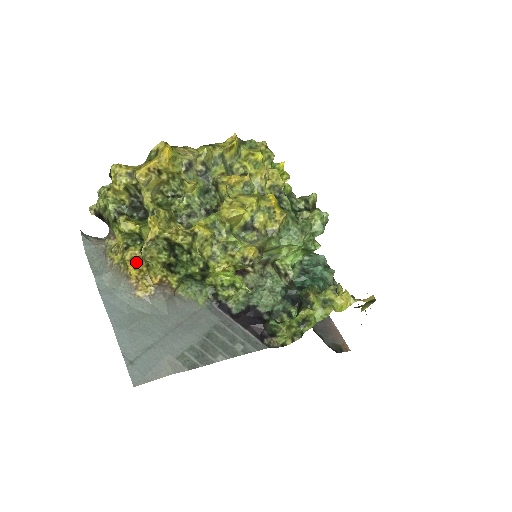
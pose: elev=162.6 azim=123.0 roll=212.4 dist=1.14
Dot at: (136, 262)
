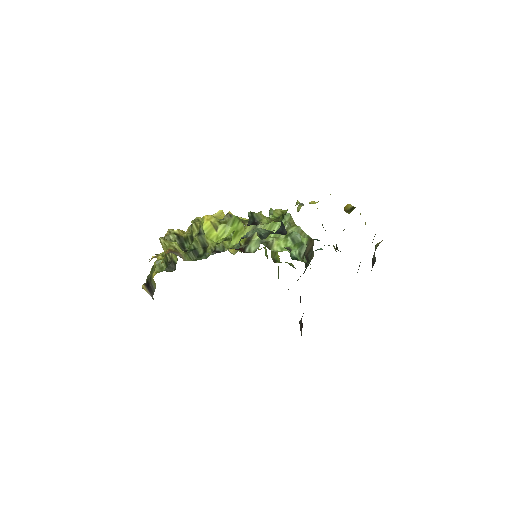
Dot at: (159, 264)
